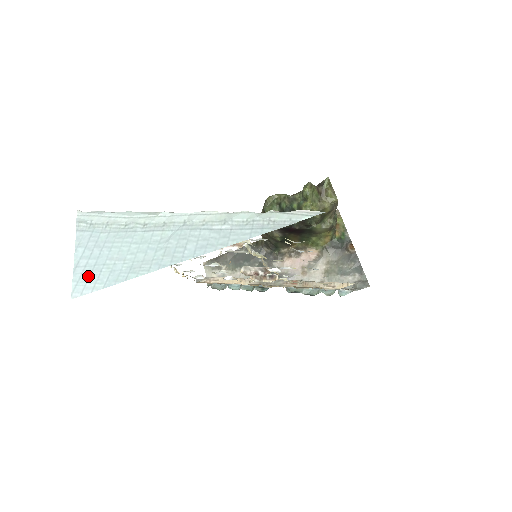
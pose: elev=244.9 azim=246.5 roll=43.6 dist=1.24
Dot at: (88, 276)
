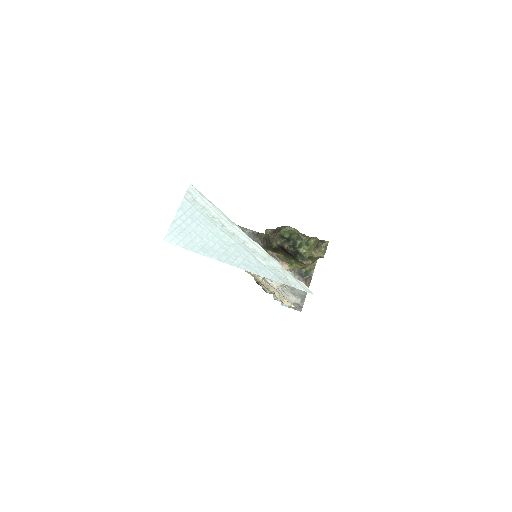
Dot at: (178, 233)
